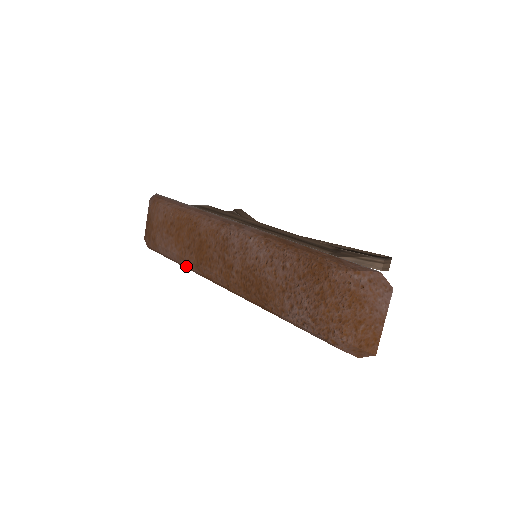
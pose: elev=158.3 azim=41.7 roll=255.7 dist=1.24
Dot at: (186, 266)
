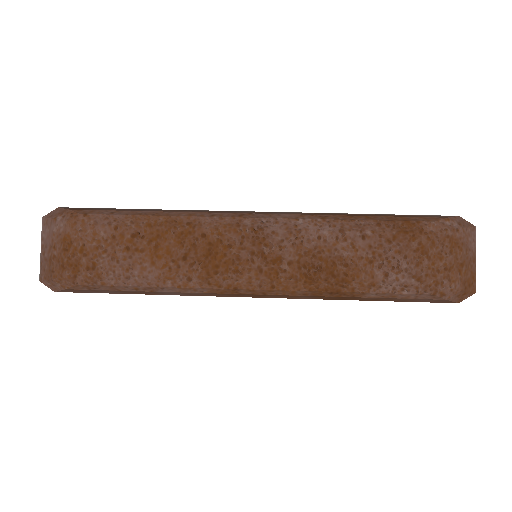
Dot at: (178, 287)
